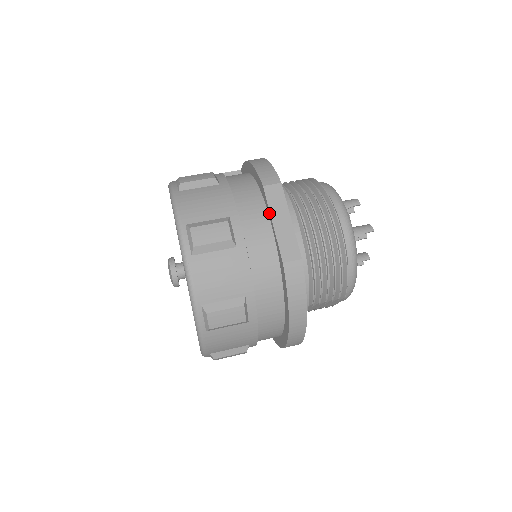
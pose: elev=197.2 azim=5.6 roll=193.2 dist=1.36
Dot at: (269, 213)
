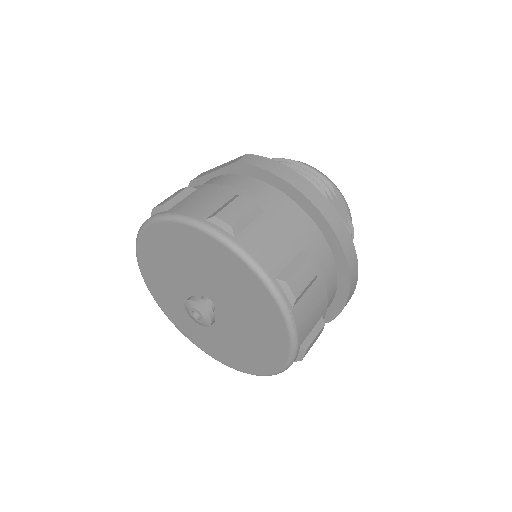
Dot at: (206, 177)
